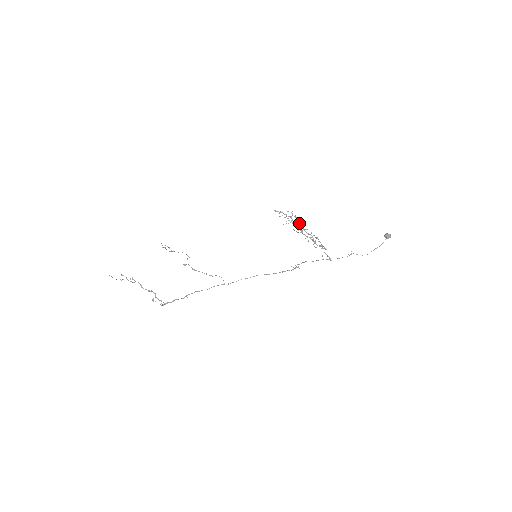
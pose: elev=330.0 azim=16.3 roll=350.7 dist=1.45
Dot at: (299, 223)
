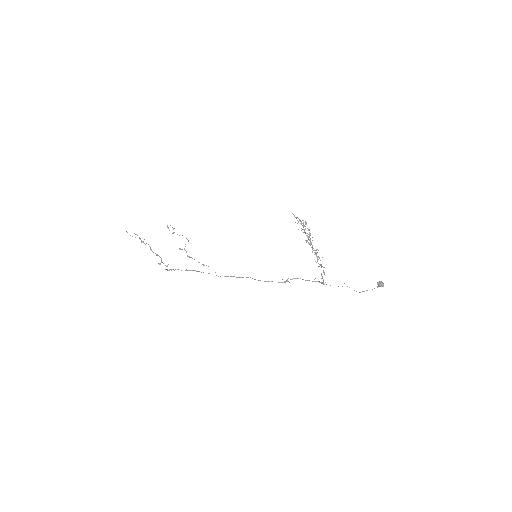
Dot at: (309, 235)
